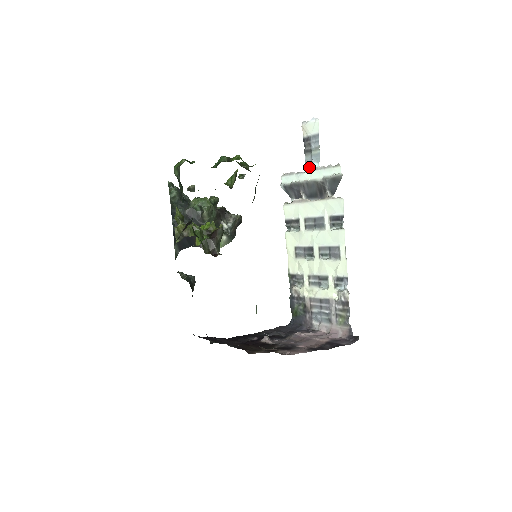
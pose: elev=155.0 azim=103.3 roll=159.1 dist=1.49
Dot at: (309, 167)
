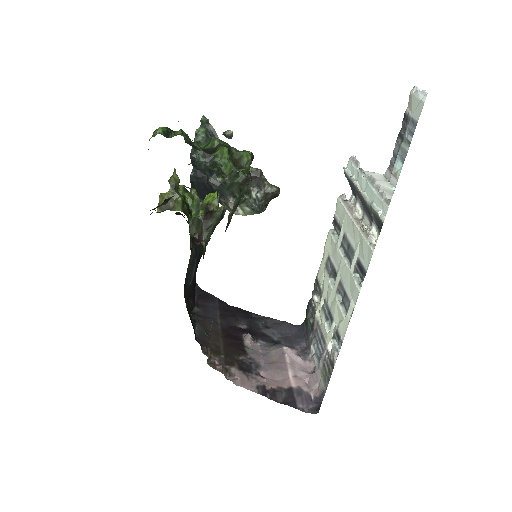
Dot at: (393, 161)
